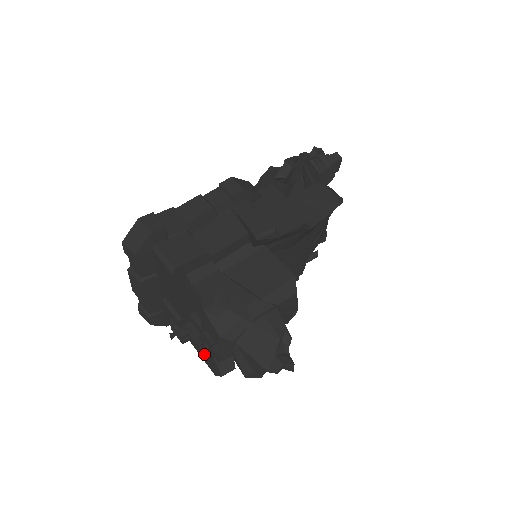
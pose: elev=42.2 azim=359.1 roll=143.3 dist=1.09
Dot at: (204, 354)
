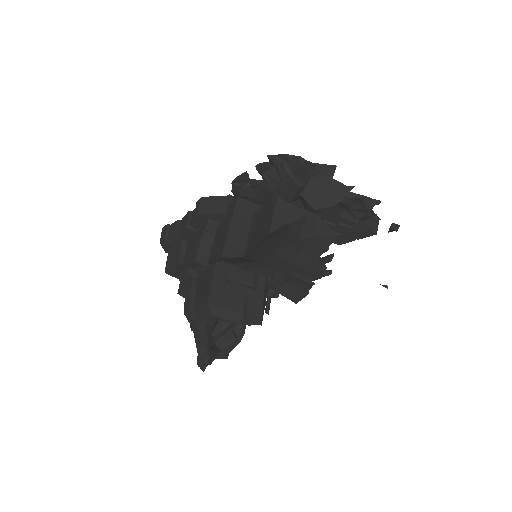
Dot at: occluded
